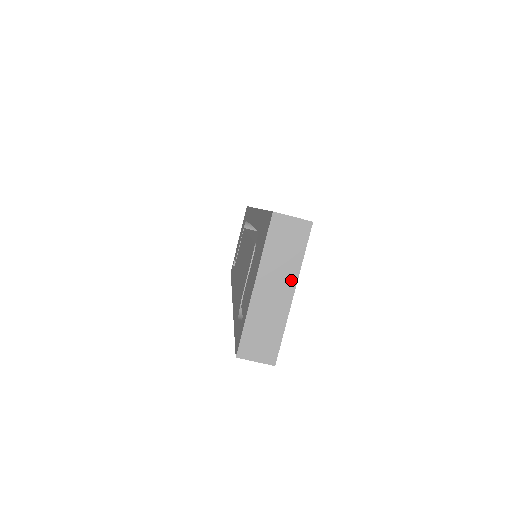
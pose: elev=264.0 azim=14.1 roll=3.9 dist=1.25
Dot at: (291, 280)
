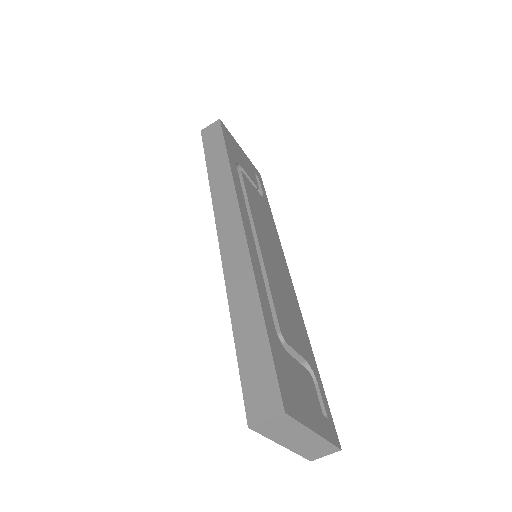
Dot at: (305, 432)
